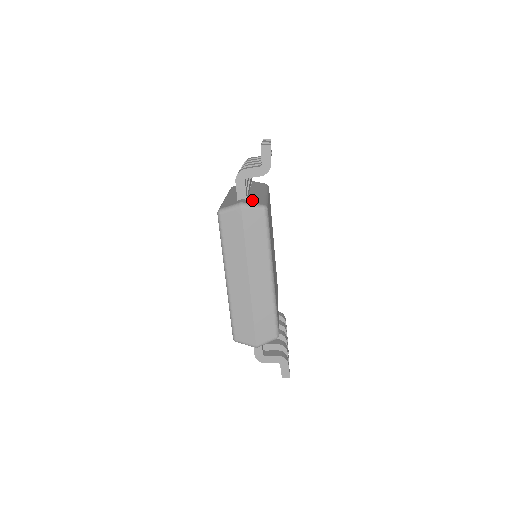
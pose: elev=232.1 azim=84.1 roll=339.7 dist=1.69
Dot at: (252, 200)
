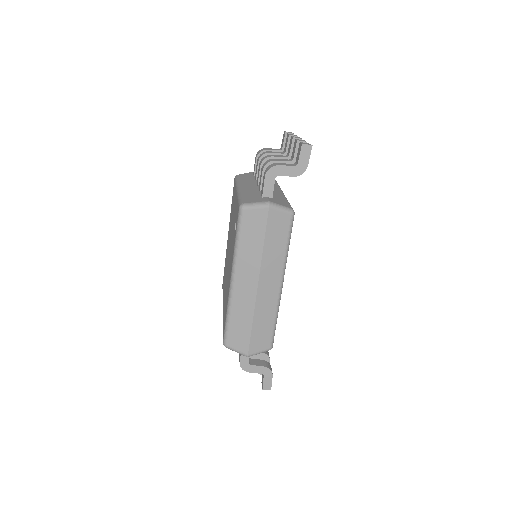
Dot at: (277, 200)
